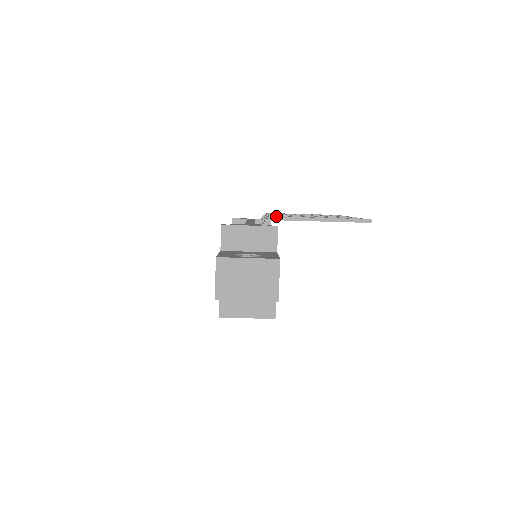
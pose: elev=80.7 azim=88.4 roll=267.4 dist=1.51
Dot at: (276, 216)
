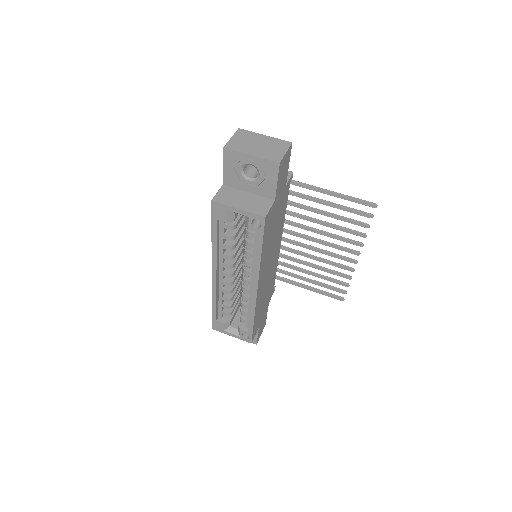
Dot at: (293, 181)
